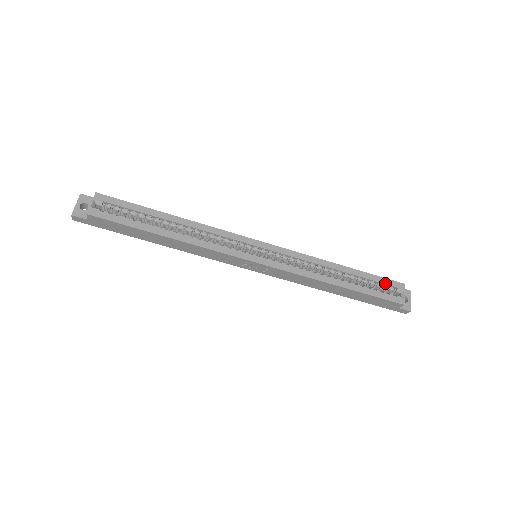
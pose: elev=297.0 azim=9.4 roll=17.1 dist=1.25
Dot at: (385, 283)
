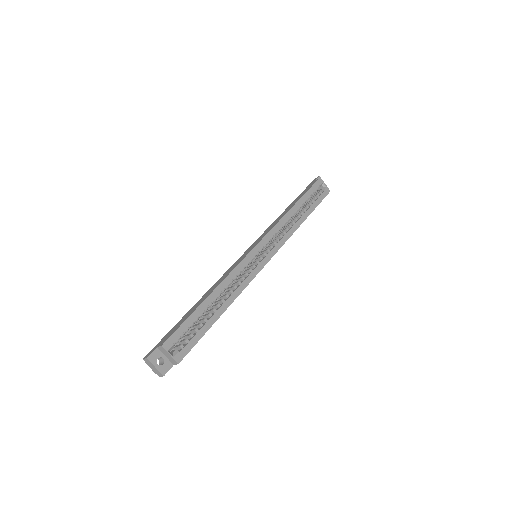
Dot at: (314, 190)
